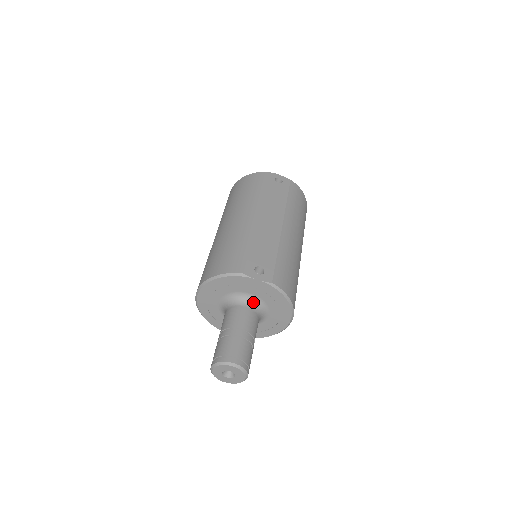
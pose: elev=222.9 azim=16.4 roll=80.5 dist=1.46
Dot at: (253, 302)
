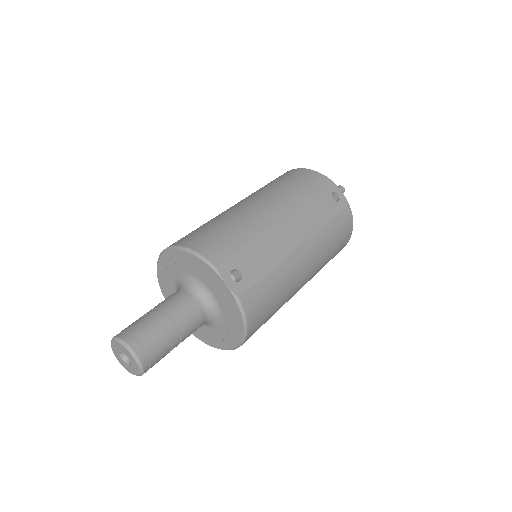
Dot at: (209, 302)
